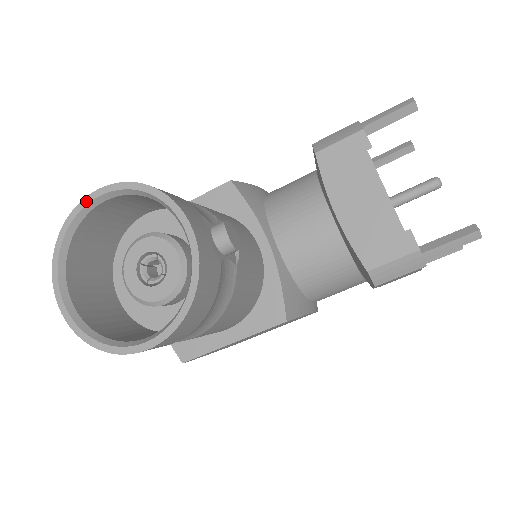
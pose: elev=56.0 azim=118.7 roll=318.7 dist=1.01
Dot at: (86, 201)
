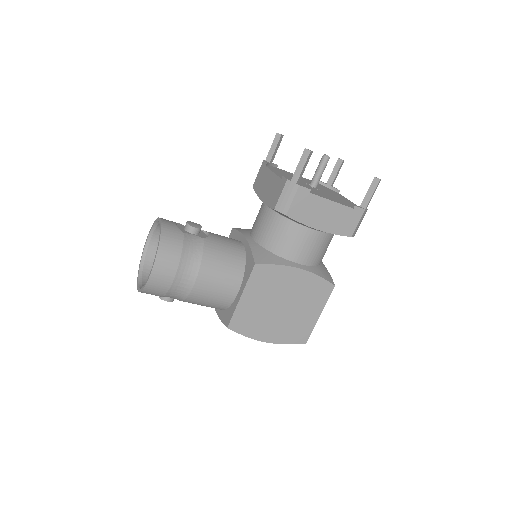
Dot at: (144, 246)
